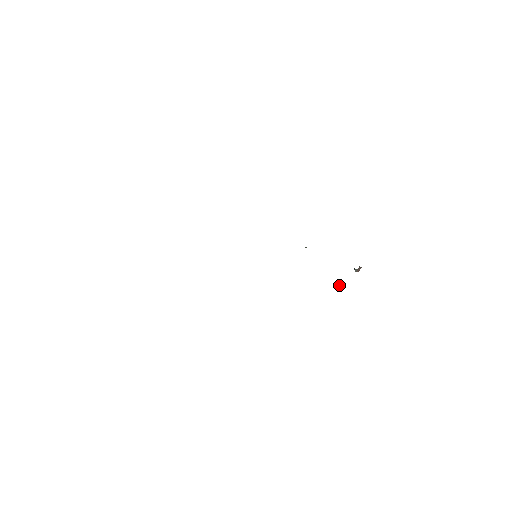
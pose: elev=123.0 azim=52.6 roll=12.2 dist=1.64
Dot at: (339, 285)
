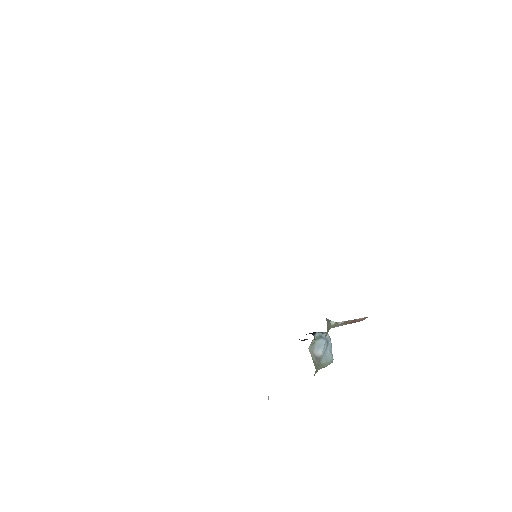
Dot at: occluded
